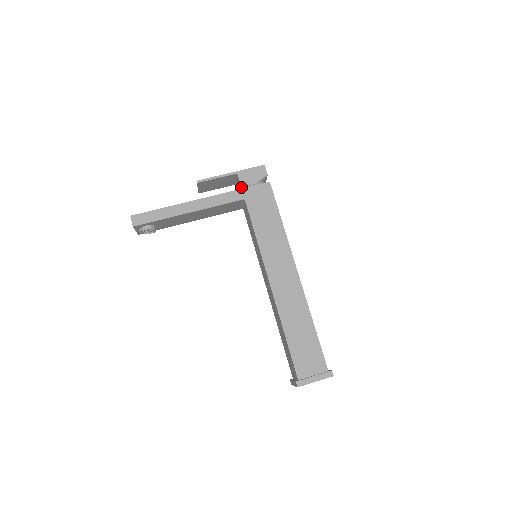
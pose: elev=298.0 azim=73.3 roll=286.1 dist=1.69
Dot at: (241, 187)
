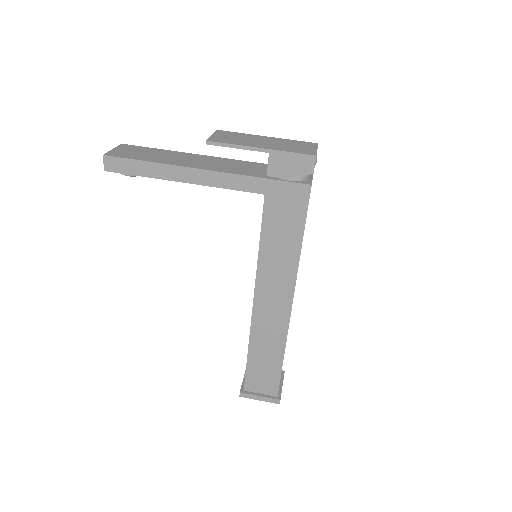
Dot at: (267, 175)
